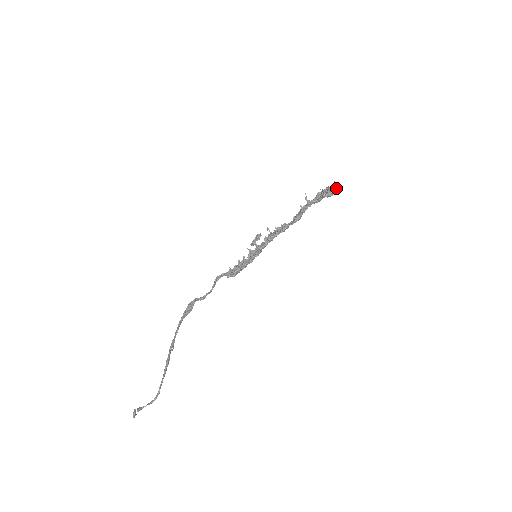
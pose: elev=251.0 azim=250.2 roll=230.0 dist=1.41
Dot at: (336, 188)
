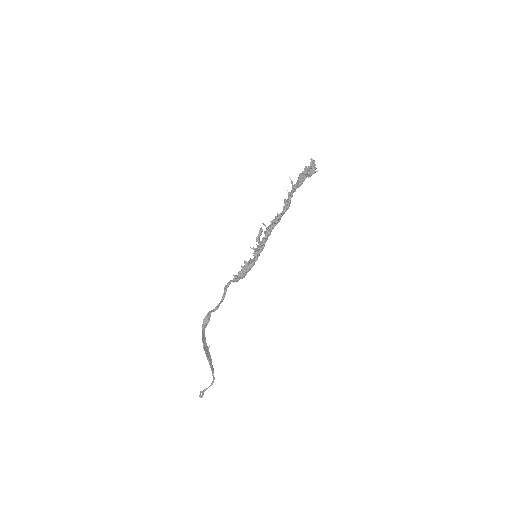
Dot at: (311, 168)
